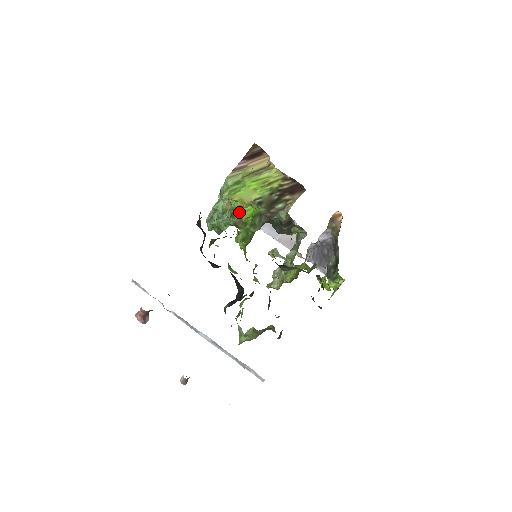
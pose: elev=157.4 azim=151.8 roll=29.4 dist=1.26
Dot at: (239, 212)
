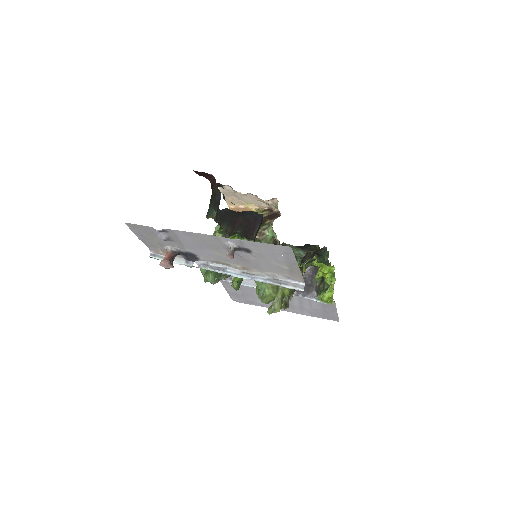
Dot at: occluded
